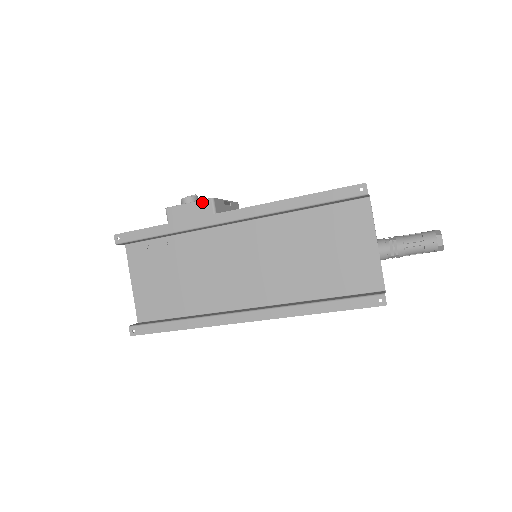
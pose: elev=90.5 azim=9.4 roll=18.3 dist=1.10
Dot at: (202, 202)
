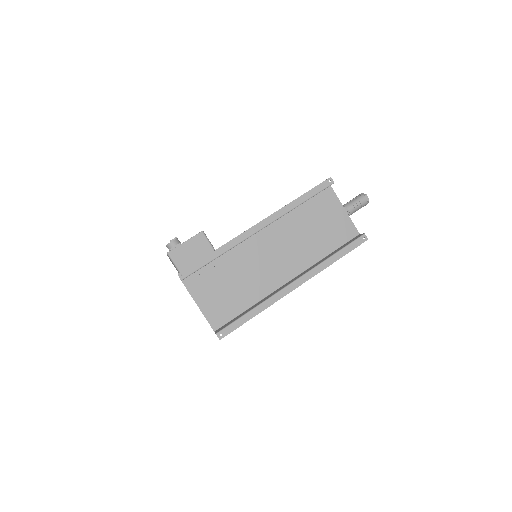
Dot at: (196, 237)
